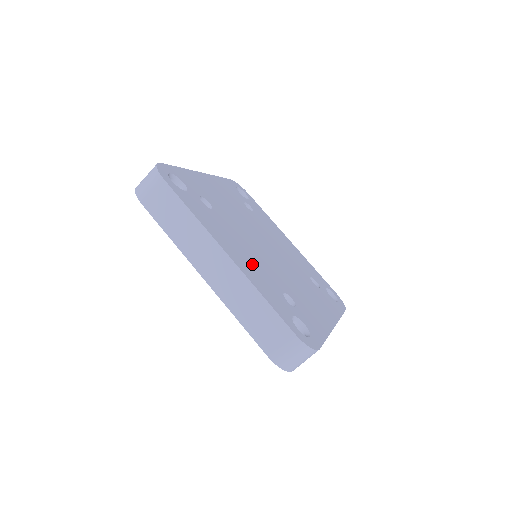
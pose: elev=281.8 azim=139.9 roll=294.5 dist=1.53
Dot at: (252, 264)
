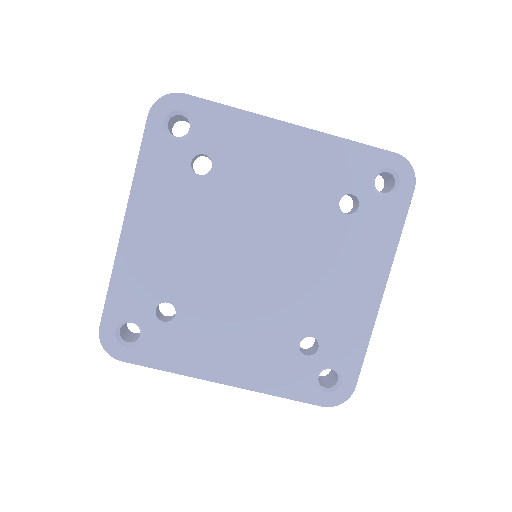
Dot at: (252, 351)
